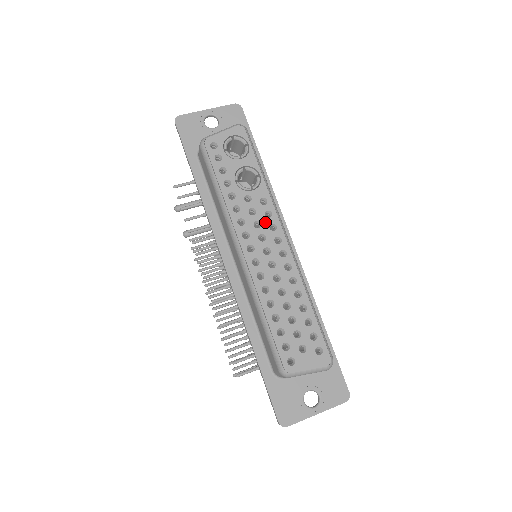
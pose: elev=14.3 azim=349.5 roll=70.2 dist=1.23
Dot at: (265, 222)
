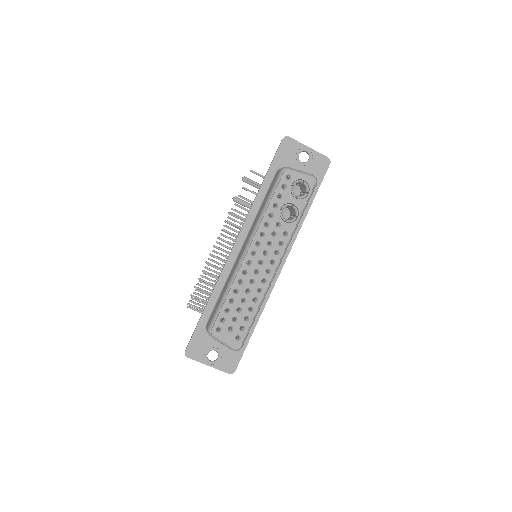
Dot at: (275, 246)
